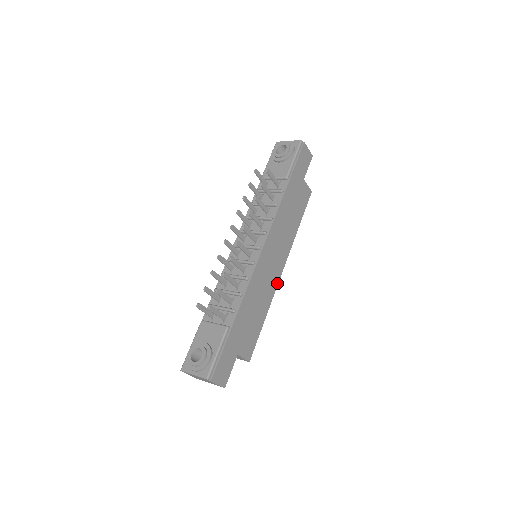
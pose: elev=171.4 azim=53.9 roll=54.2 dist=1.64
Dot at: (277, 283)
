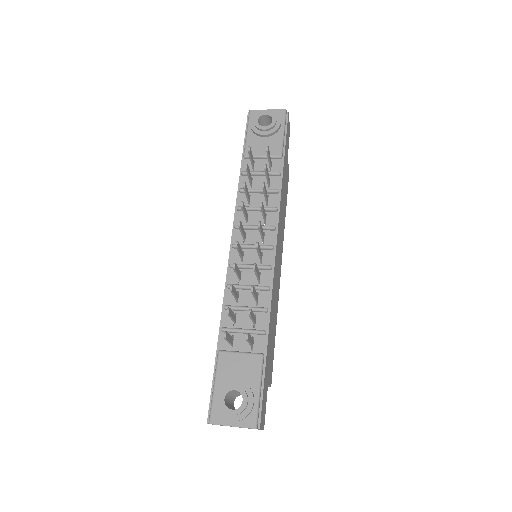
Dot at: (279, 285)
